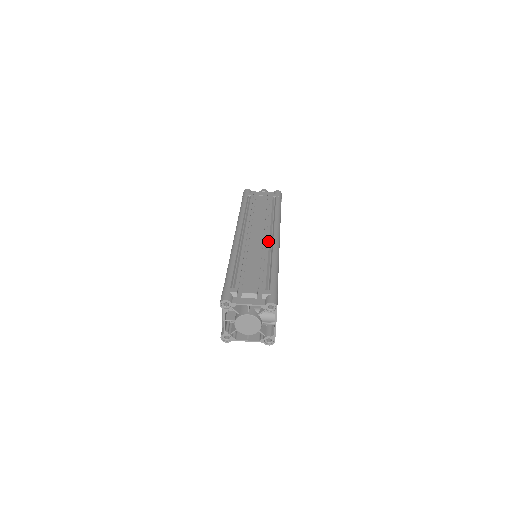
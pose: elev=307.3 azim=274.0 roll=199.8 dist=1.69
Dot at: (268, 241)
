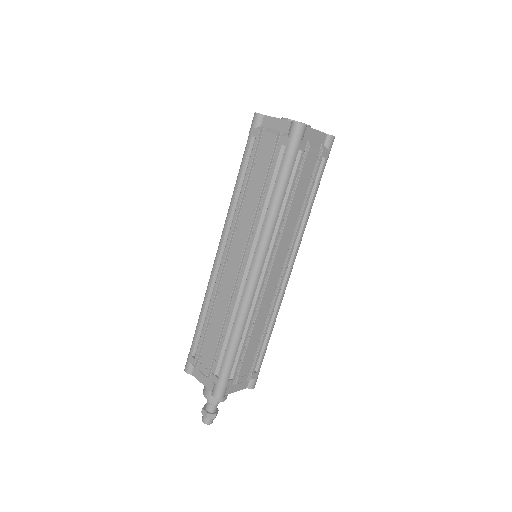
Dot at: occluded
